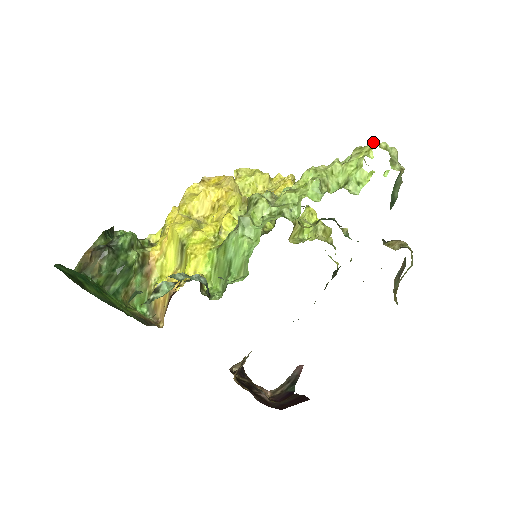
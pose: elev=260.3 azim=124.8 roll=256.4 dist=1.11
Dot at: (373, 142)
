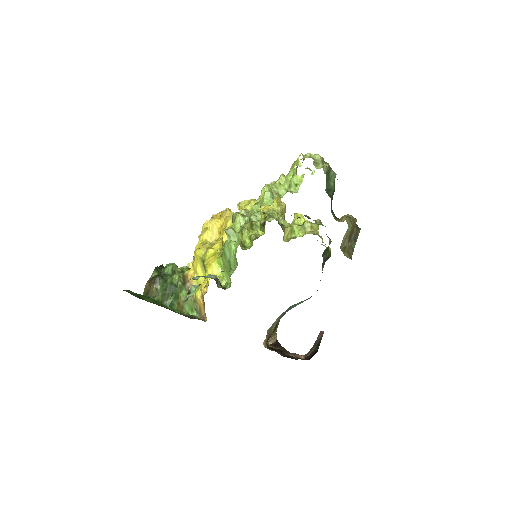
Dot at: (299, 156)
